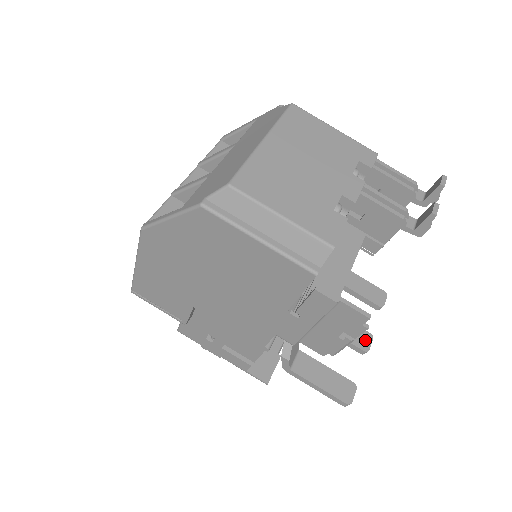
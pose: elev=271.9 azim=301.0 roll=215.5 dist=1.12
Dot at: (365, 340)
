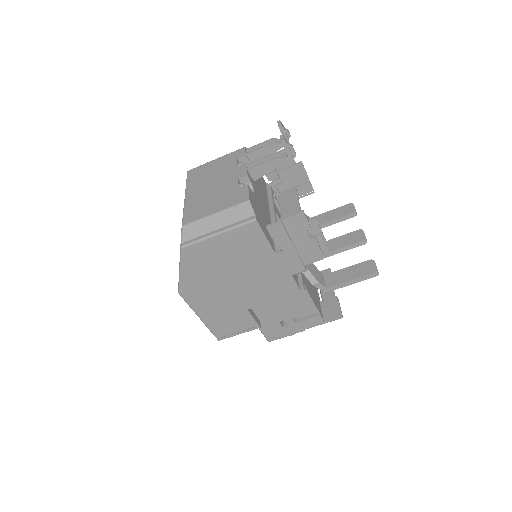
Dot at: (359, 235)
